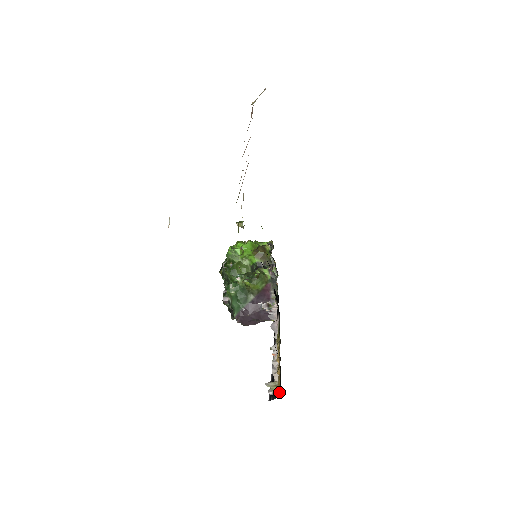
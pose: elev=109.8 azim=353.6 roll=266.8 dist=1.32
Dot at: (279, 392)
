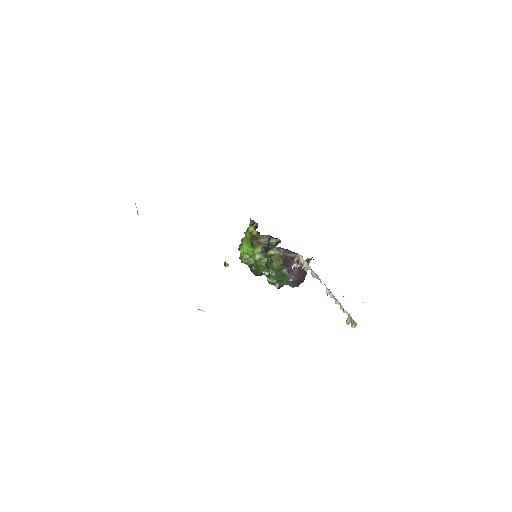
Dot at: occluded
